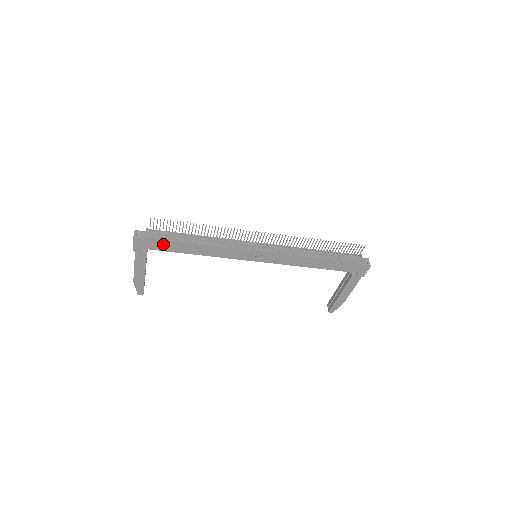
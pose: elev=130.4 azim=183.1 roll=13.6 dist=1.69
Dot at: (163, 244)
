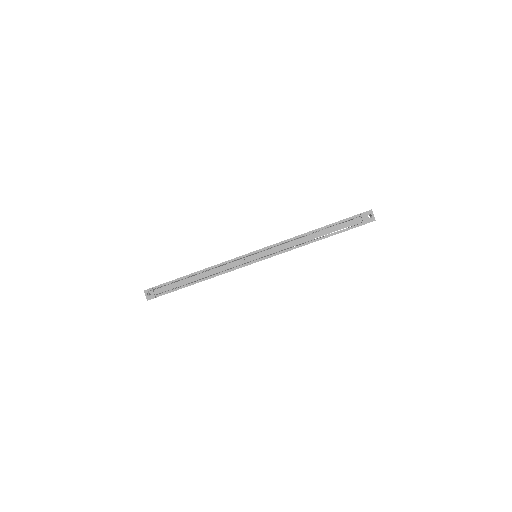
Dot at: occluded
